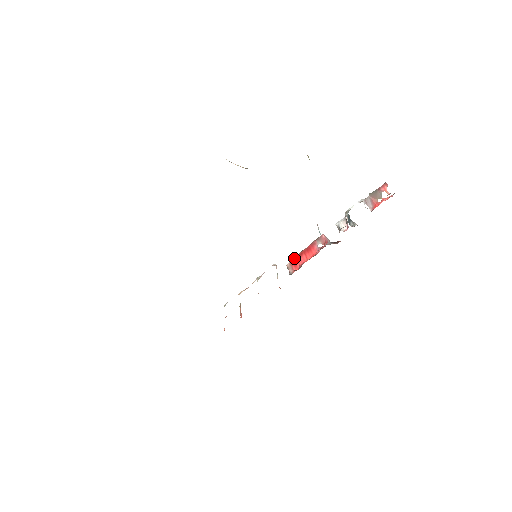
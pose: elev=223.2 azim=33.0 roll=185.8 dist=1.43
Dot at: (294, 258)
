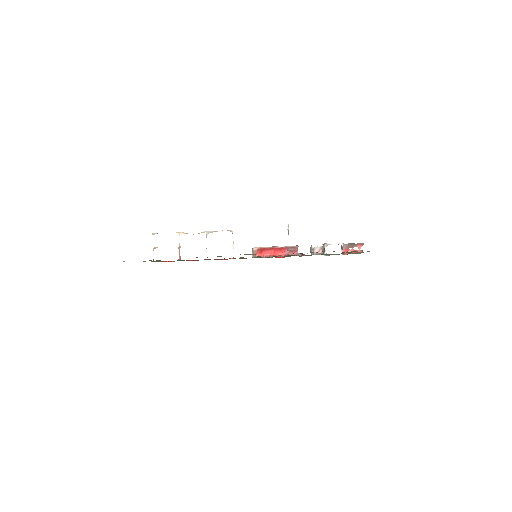
Dot at: (264, 248)
